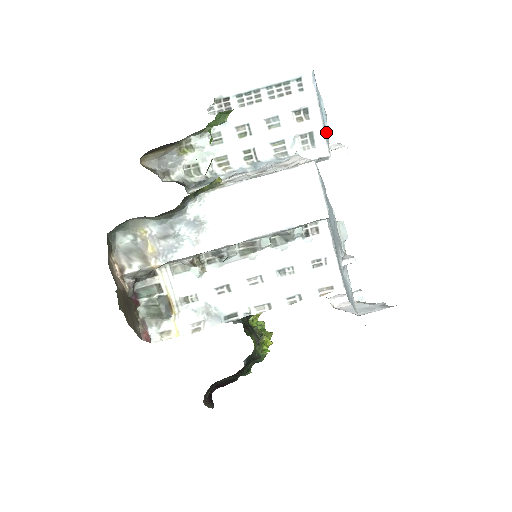
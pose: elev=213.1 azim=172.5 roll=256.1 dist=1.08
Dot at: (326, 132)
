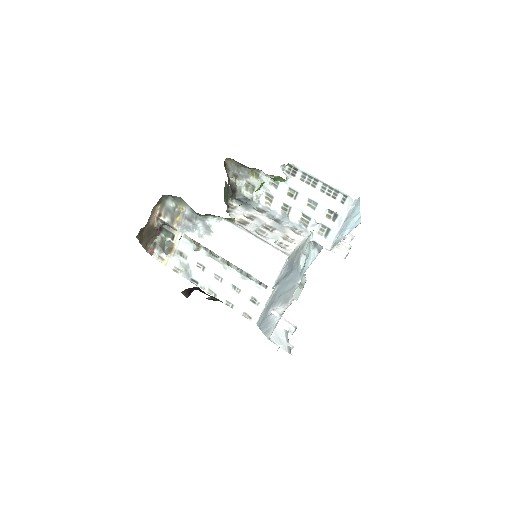
Dot at: (342, 235)
